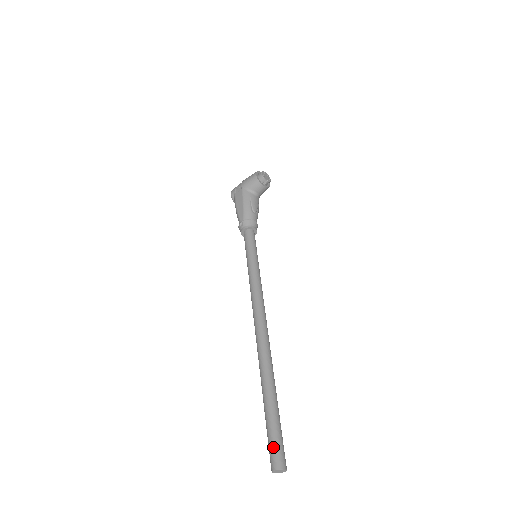
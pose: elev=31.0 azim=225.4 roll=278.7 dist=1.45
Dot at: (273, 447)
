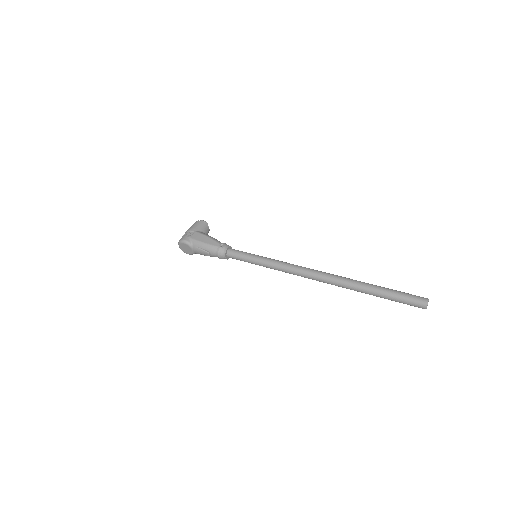
Dot at: (412, 295)
